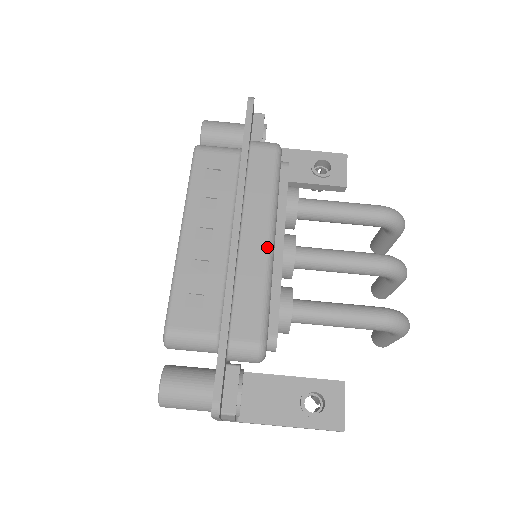
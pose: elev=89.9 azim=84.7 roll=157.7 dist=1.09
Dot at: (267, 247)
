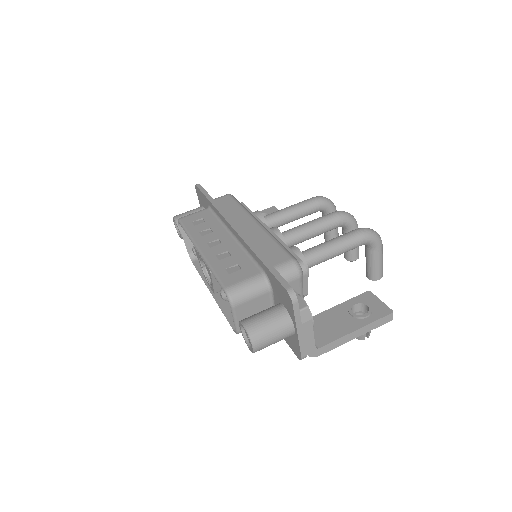
Dot at: (259, 226)
